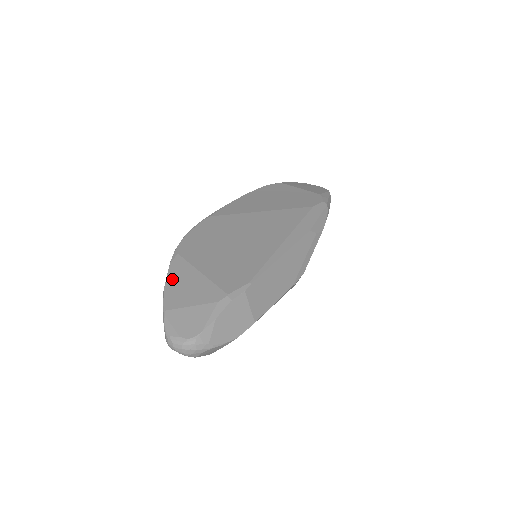
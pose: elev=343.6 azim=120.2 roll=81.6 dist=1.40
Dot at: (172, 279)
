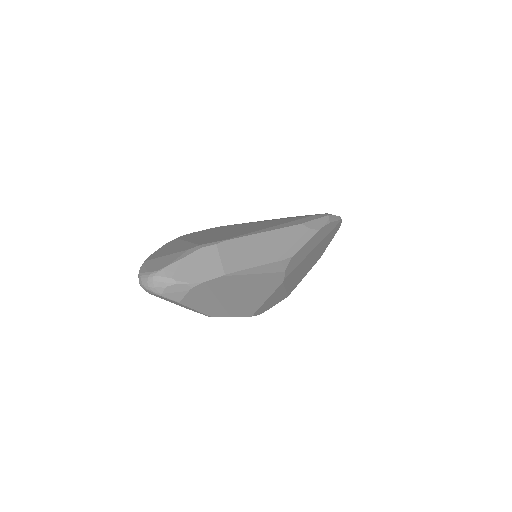
Dot at: (162, 248)
